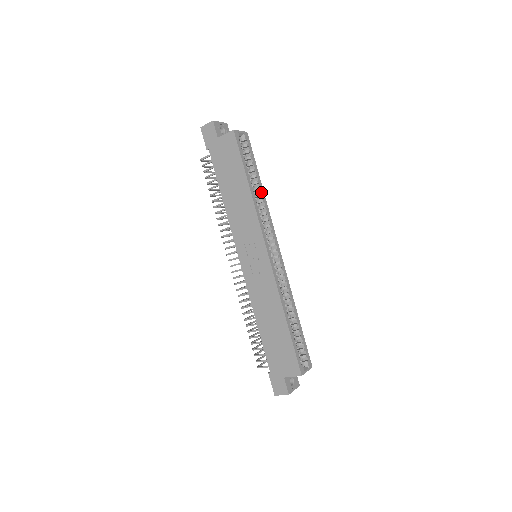
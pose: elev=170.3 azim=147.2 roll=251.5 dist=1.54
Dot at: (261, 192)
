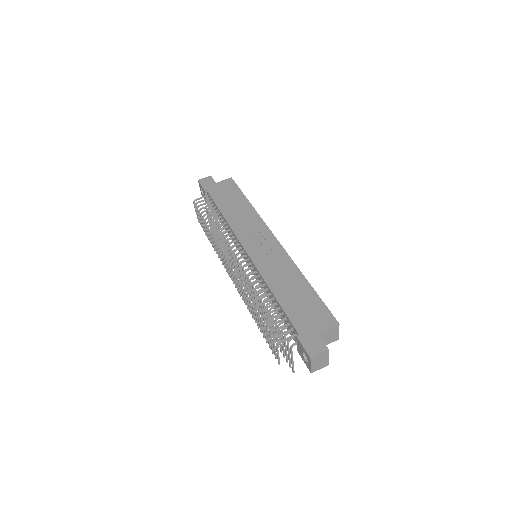
Dot at: occluded
